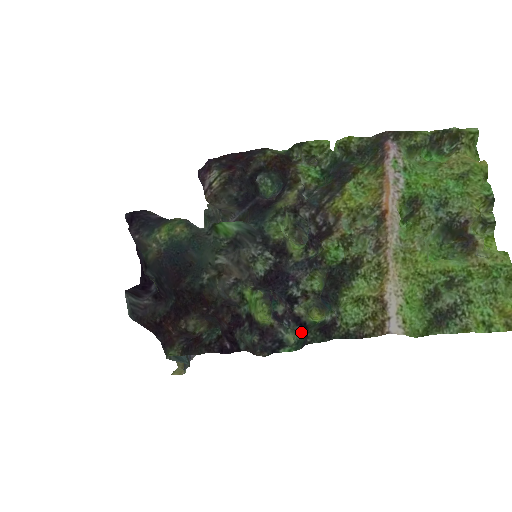
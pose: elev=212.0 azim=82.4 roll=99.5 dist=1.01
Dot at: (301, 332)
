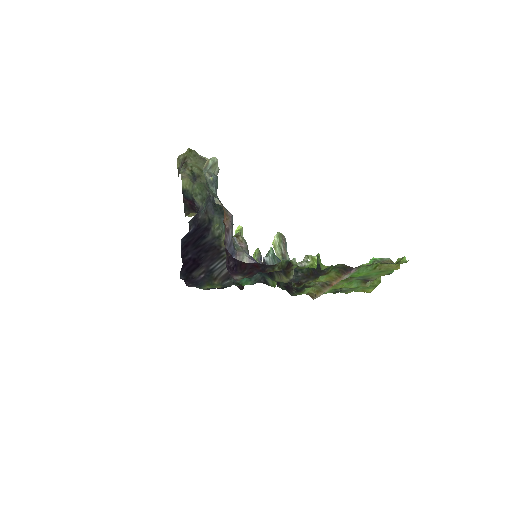
Dot at: occluded
